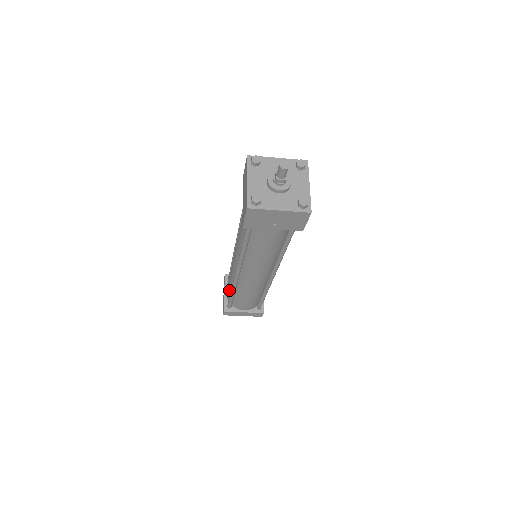
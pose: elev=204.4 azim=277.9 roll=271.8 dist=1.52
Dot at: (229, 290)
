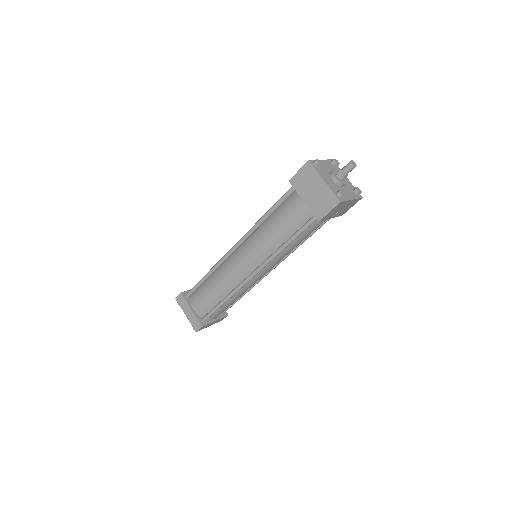
Dot at: (210, 302)
